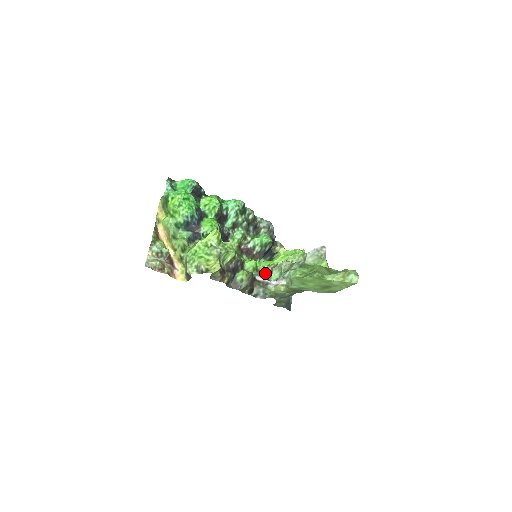
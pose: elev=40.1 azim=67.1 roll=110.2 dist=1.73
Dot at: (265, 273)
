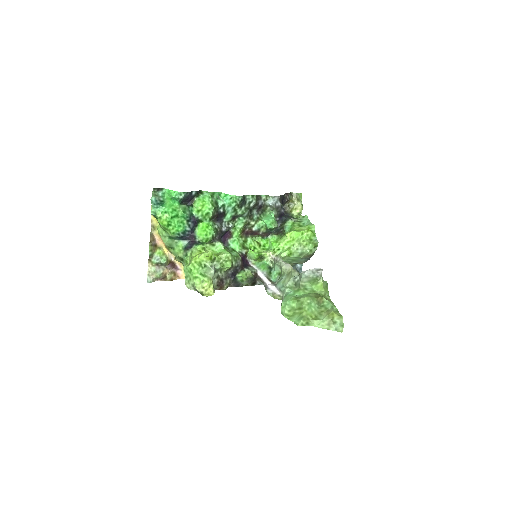
Dot at: (269, 261)
